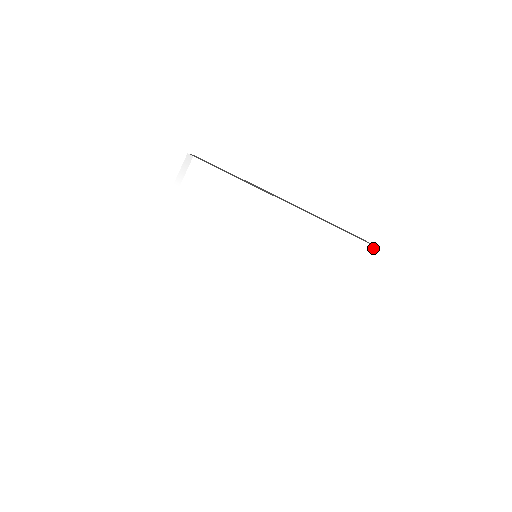
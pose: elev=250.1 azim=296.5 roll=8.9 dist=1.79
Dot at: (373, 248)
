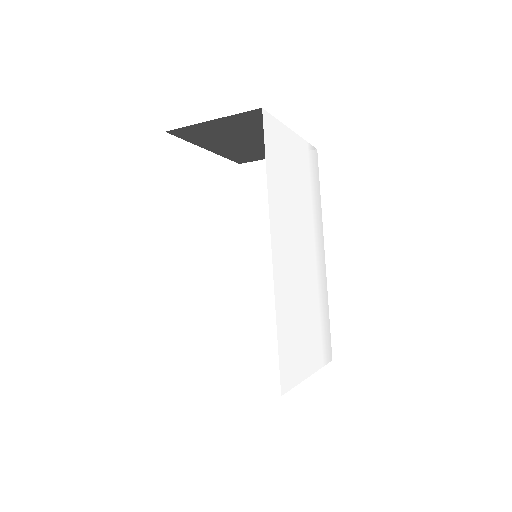
Dot at: (331, 348)
